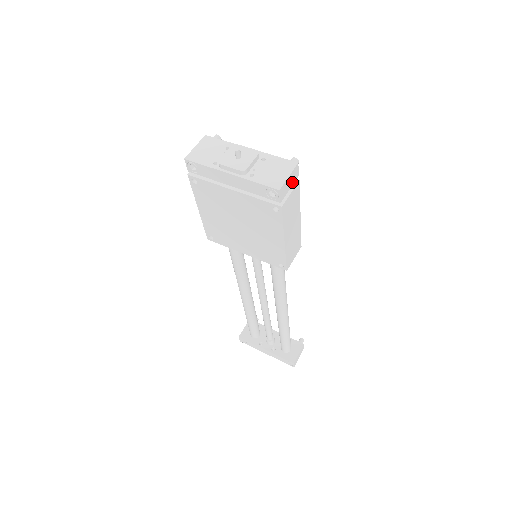
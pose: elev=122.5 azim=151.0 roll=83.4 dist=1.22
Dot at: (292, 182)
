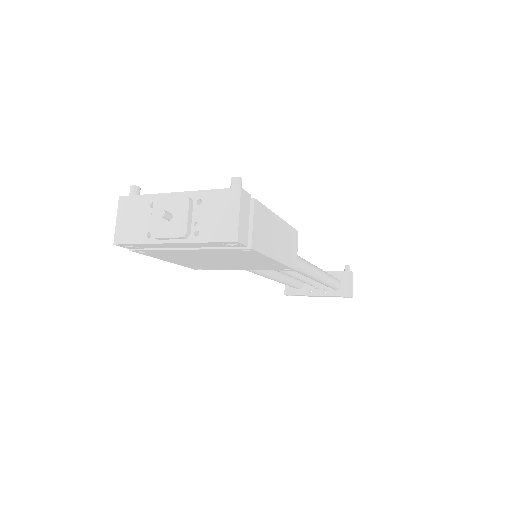
Dot at: (247, 211)
